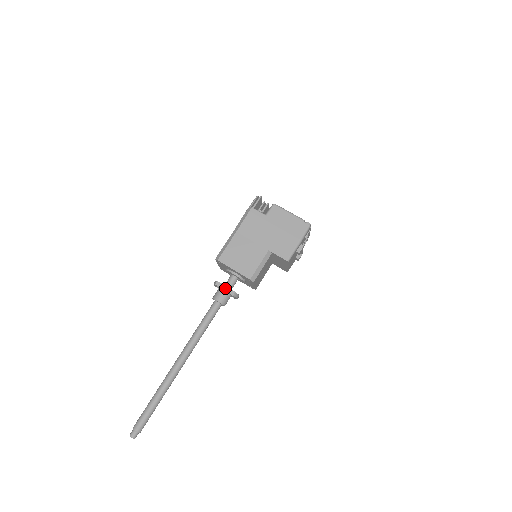
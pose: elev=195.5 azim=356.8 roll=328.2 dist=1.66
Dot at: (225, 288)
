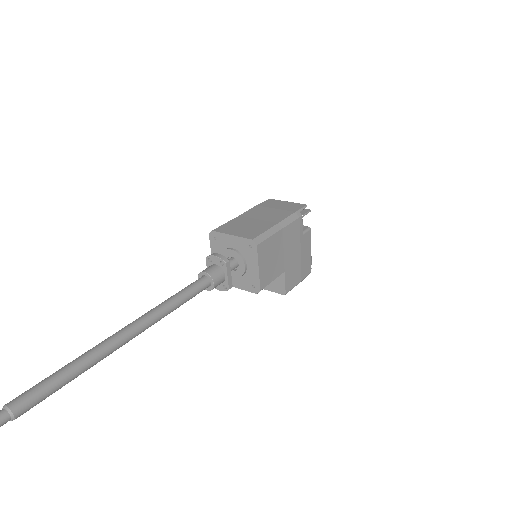
Dot at: (230, 275)
